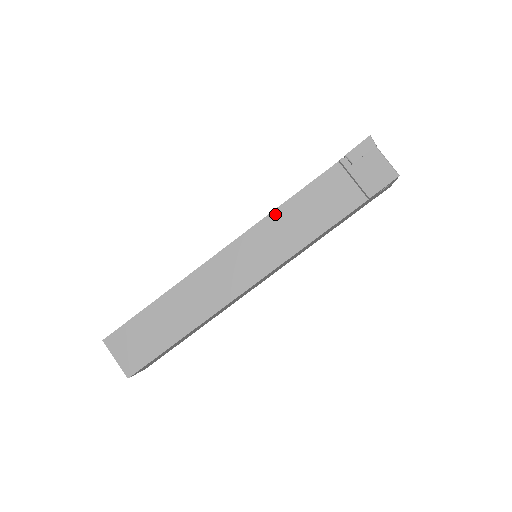
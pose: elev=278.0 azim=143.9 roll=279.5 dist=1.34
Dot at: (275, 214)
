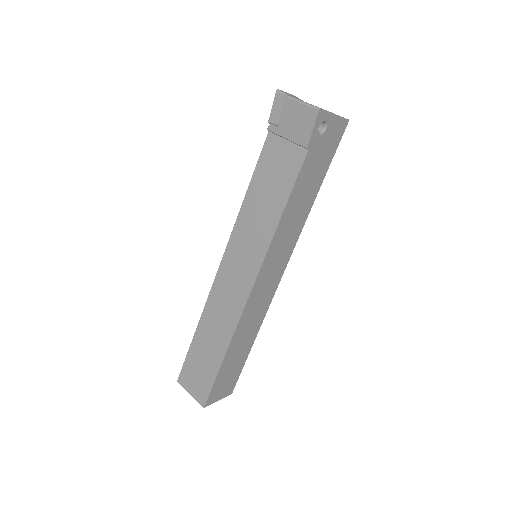
Dot at: (242, 211)
